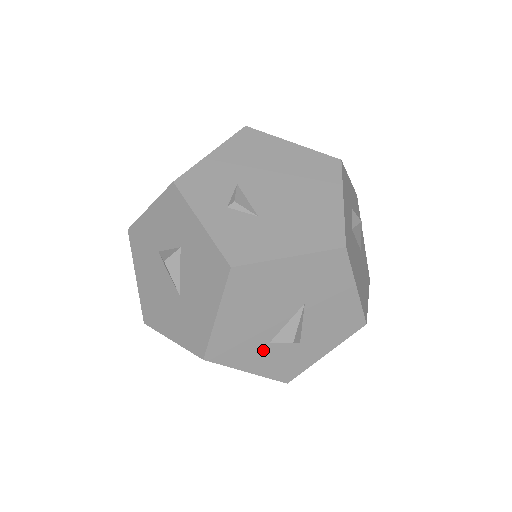
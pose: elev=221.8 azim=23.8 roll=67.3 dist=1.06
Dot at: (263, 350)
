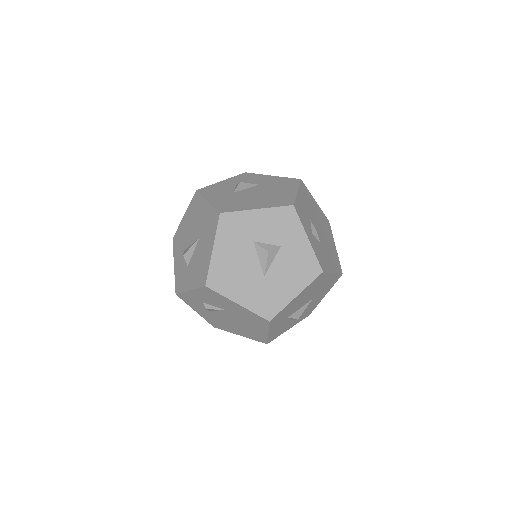
Dot at: (283, 321)
